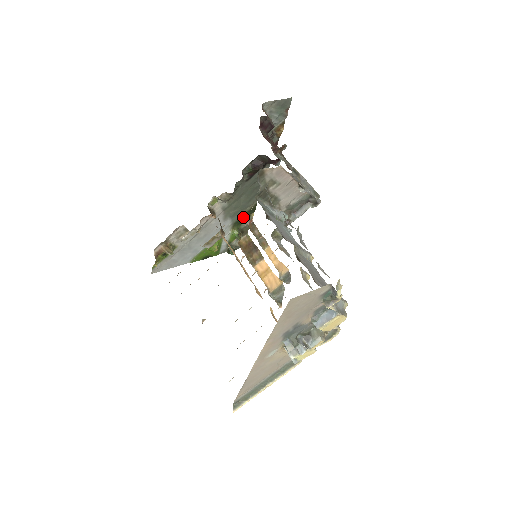
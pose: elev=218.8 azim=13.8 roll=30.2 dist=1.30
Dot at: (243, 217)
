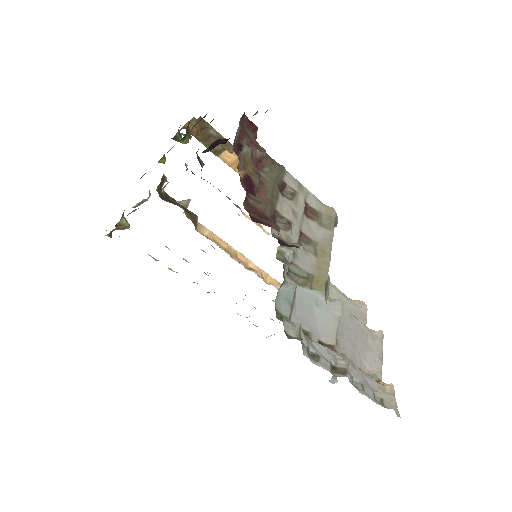
Dot at: occluded
